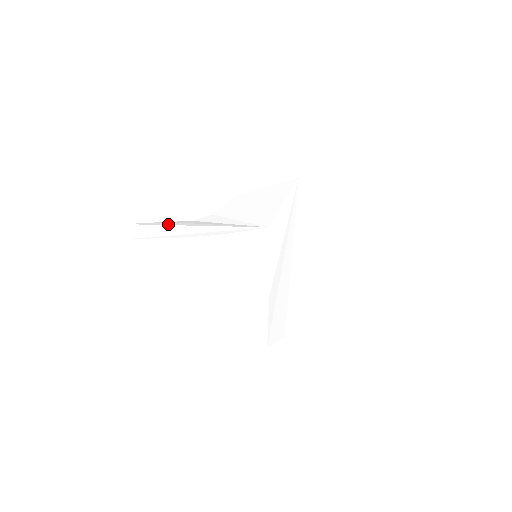
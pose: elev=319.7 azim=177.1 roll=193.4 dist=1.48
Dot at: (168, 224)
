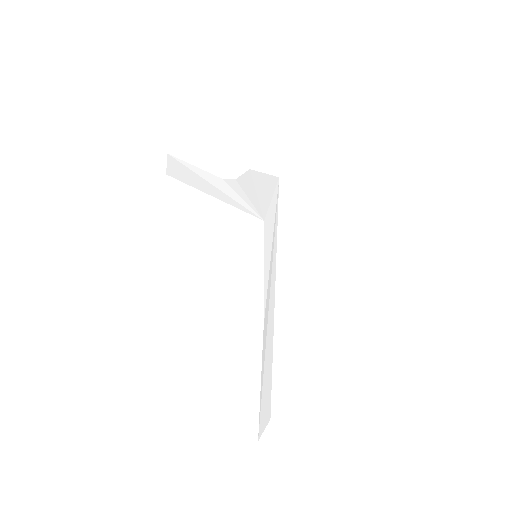
Dot at: (202, 176)
